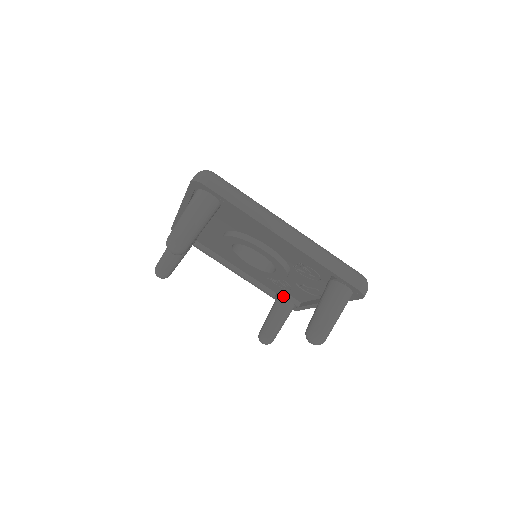
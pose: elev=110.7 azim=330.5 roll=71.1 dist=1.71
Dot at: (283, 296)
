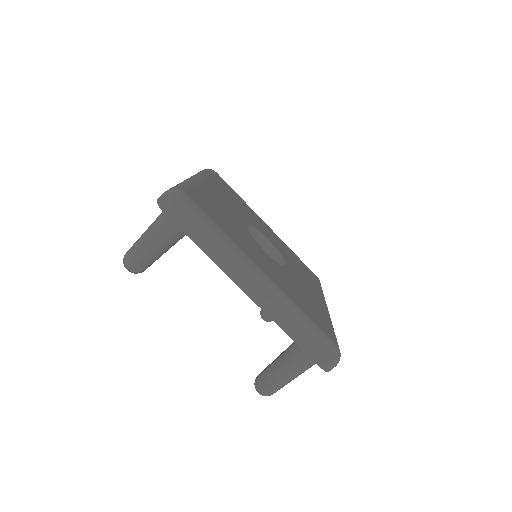
Dot at: occluded
